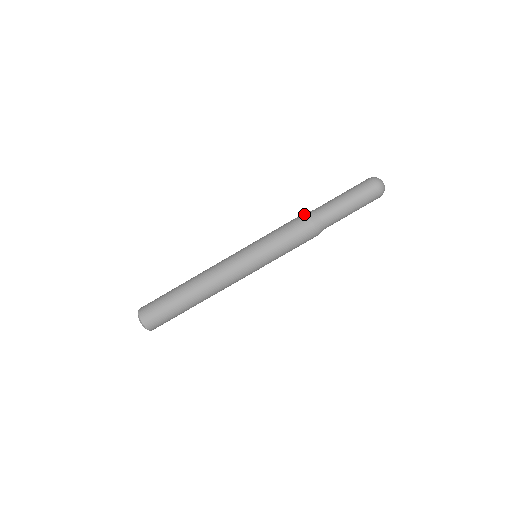
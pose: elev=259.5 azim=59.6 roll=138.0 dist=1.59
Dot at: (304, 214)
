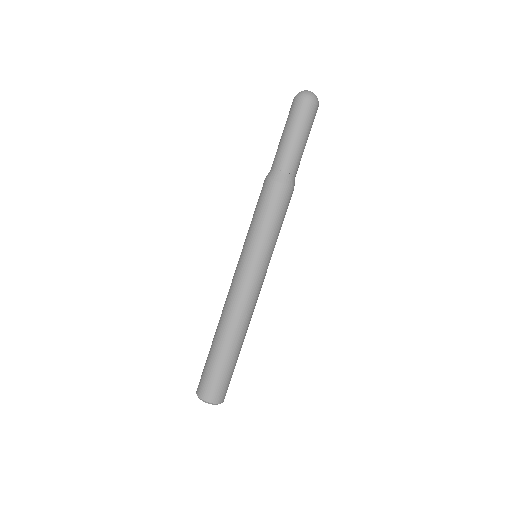
Dot at: (271, 183)
